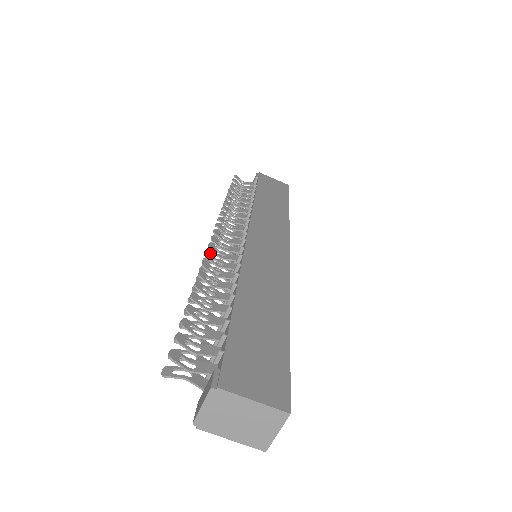
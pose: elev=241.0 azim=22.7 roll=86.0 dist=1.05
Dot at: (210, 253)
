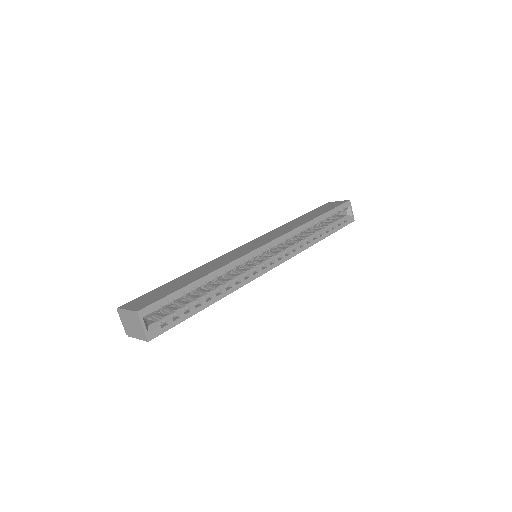
Dot at: occluded
